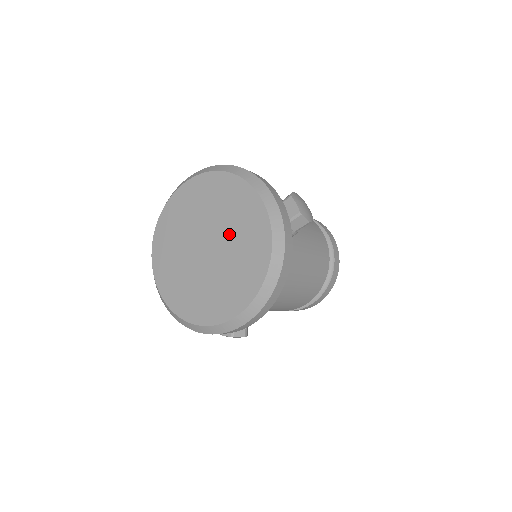
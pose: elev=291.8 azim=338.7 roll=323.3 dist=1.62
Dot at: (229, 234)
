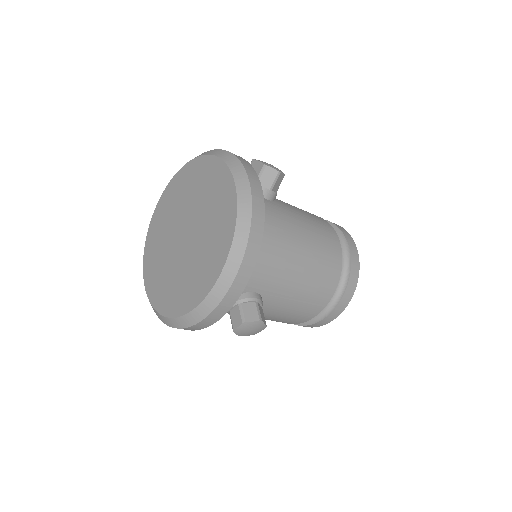
Dot at: (199, 206)
